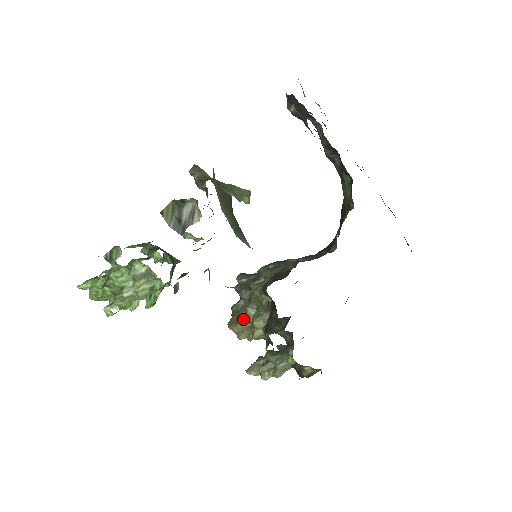
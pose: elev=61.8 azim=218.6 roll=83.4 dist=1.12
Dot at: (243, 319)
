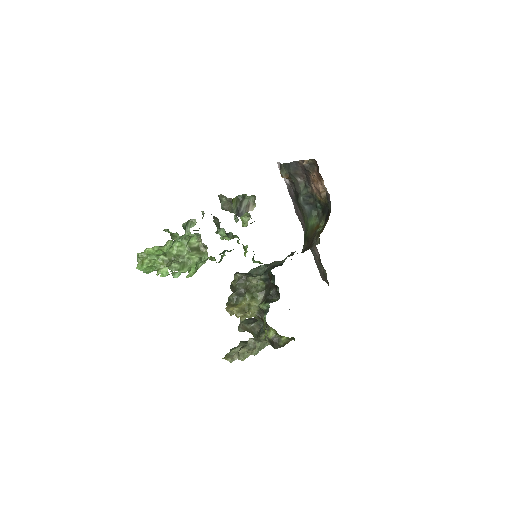
Dot at: (241, 302)
